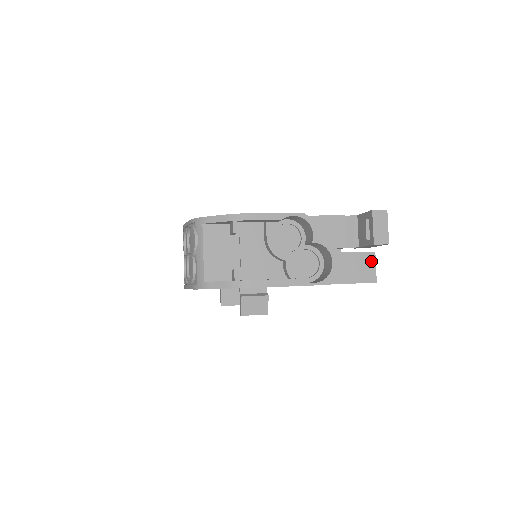
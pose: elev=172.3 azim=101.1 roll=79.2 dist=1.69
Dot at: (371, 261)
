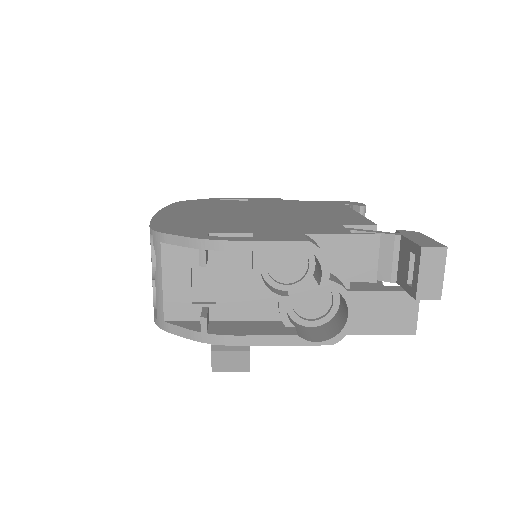
Dot at: (412, 305)
